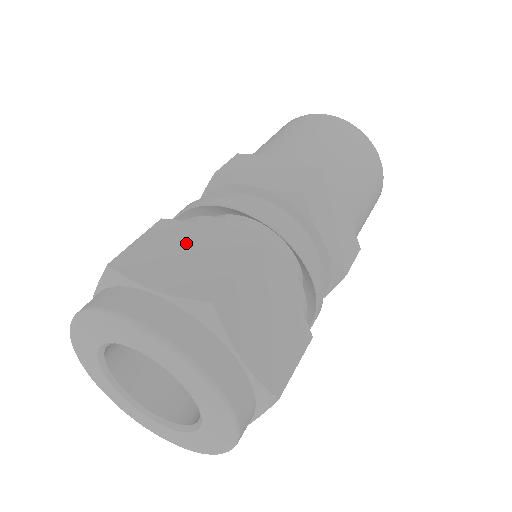
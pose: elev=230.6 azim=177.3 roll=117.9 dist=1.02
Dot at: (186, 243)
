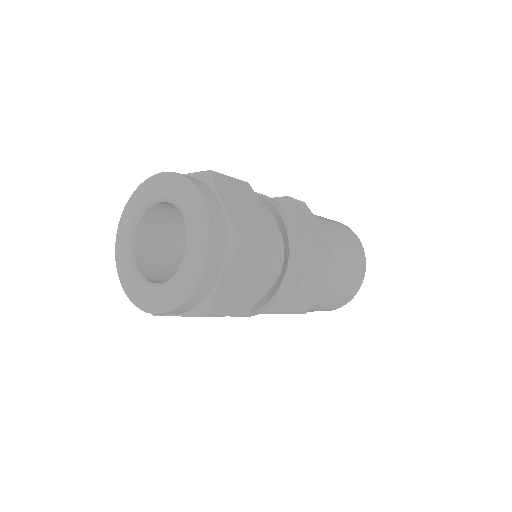
Dot at: occluded
